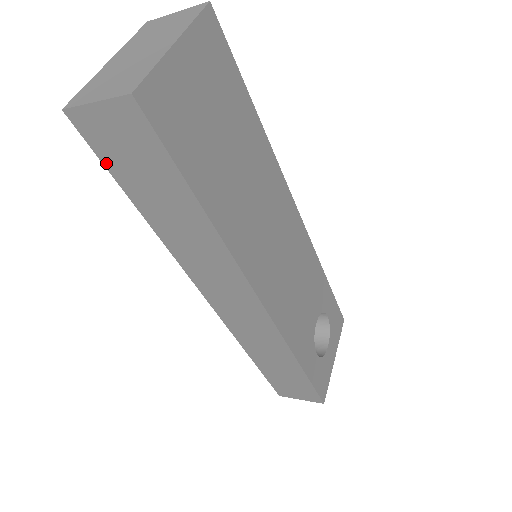
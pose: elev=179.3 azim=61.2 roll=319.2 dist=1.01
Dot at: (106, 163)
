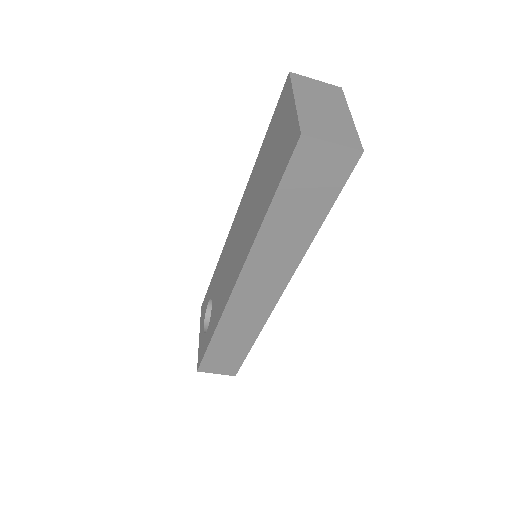
Dot at: (287, 175)
